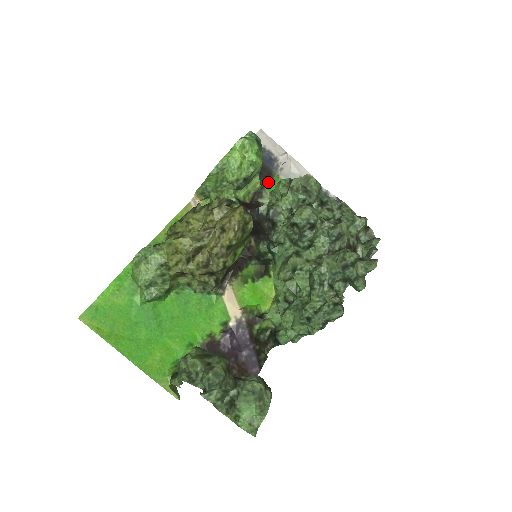
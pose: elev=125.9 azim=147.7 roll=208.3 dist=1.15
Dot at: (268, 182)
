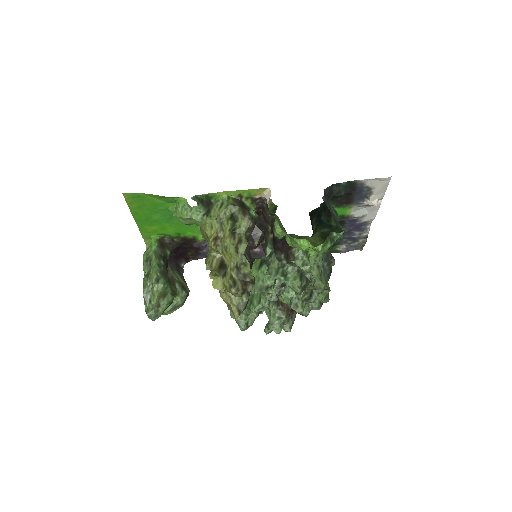
Dot at: (339, 206)
